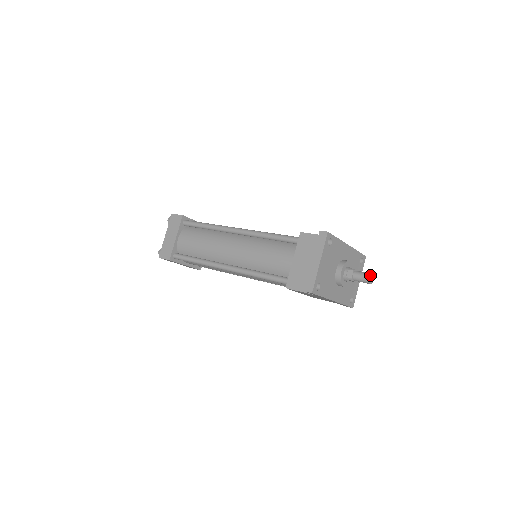
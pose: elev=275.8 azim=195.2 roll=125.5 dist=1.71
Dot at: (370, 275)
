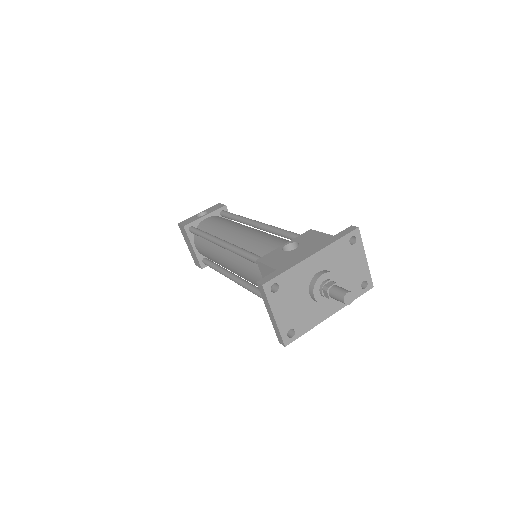
Dot at: (343, 298)
